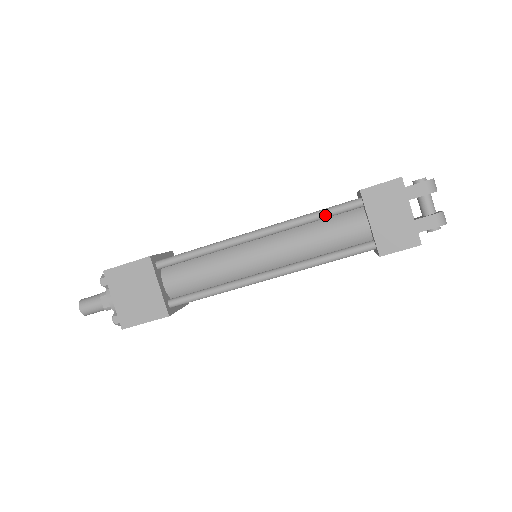
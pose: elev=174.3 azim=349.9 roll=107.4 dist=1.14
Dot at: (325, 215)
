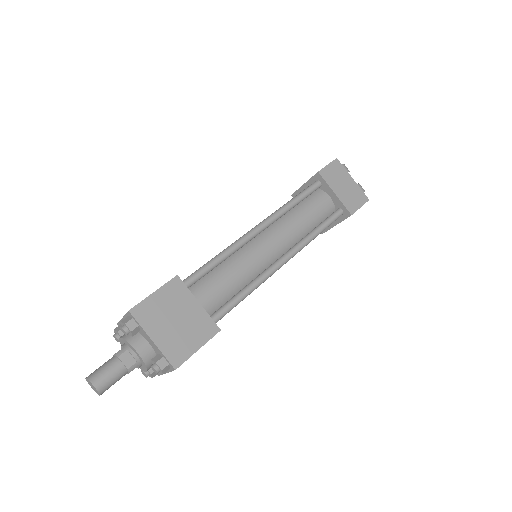
Dot at: (302, 197)
